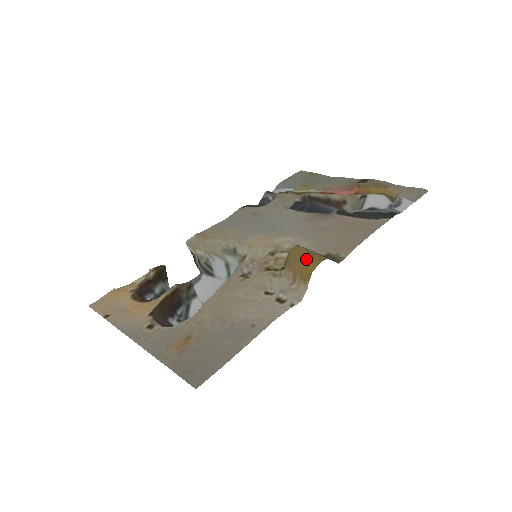
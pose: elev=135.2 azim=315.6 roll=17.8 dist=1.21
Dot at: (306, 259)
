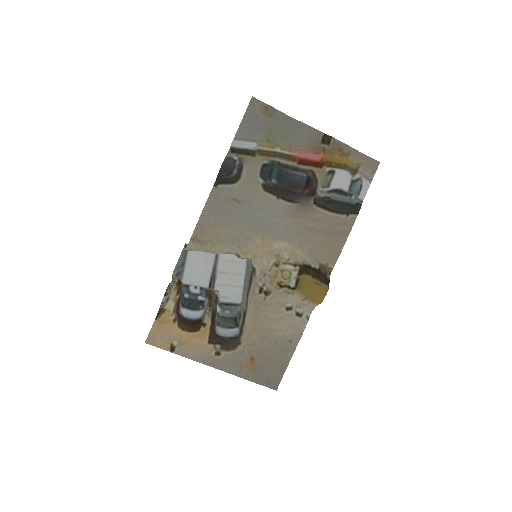
Dot at: (316, 292)
